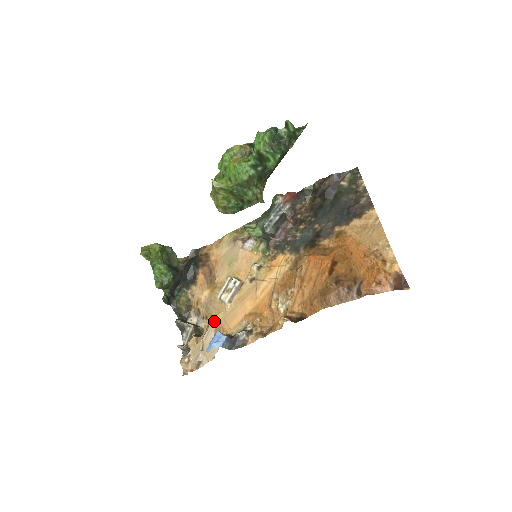
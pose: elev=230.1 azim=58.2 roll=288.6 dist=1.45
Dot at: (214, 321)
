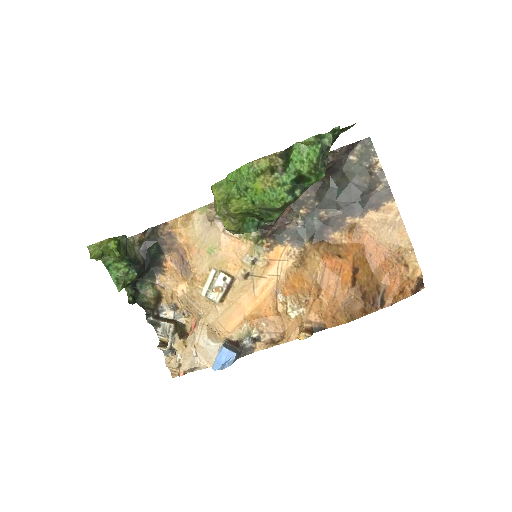
Dot at: (204, 323)
